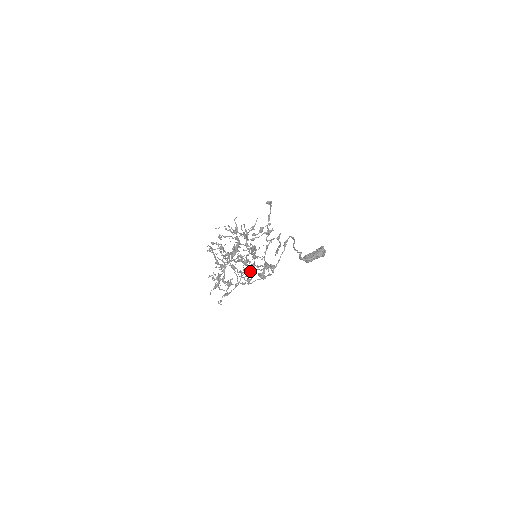
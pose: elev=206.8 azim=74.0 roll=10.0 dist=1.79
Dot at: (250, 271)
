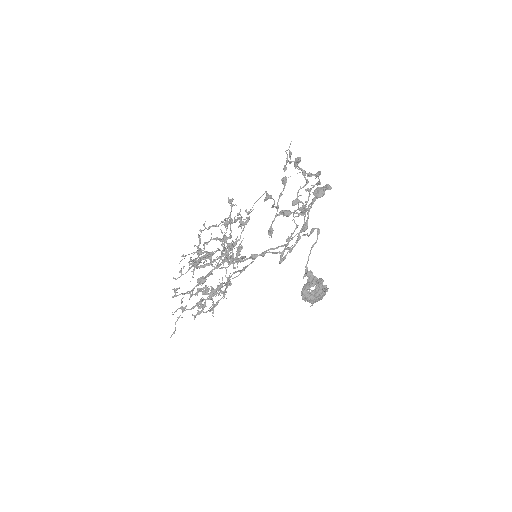
Dot at: (286, 211)
